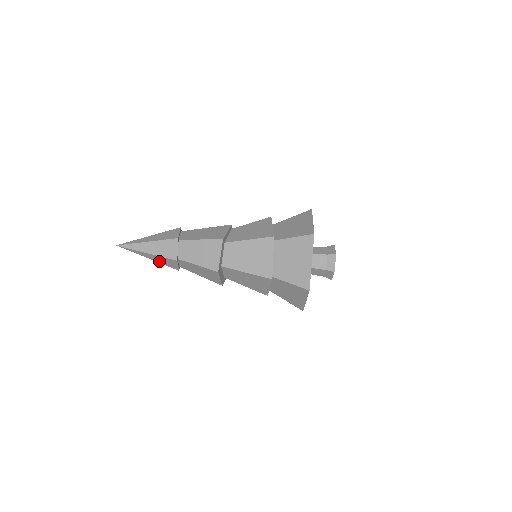
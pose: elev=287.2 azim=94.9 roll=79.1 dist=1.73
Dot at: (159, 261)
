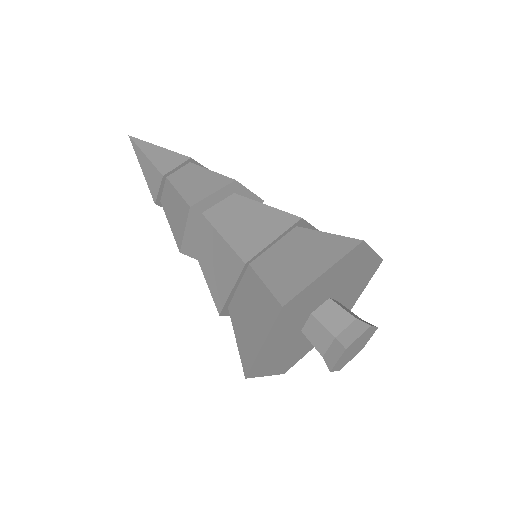
Dot at: (147, 176)
